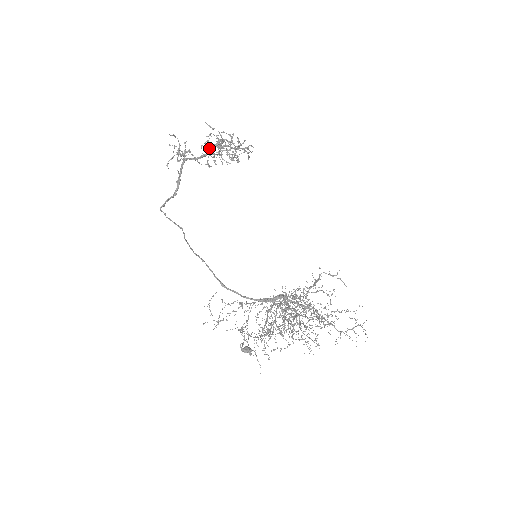
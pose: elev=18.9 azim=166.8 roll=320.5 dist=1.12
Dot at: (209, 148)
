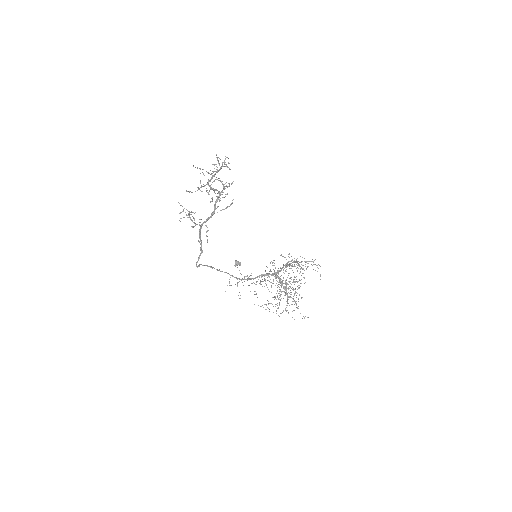
Dot at: (200, 182)
